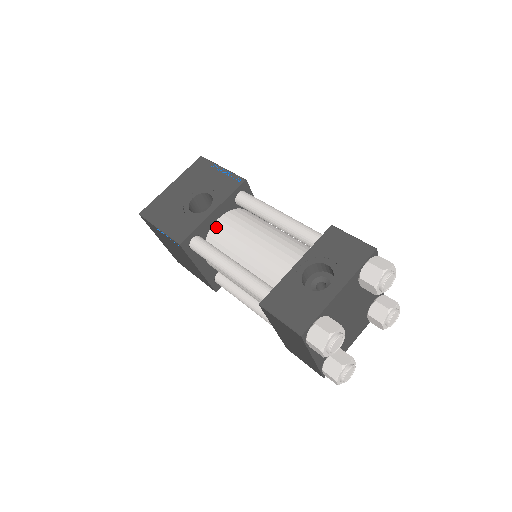
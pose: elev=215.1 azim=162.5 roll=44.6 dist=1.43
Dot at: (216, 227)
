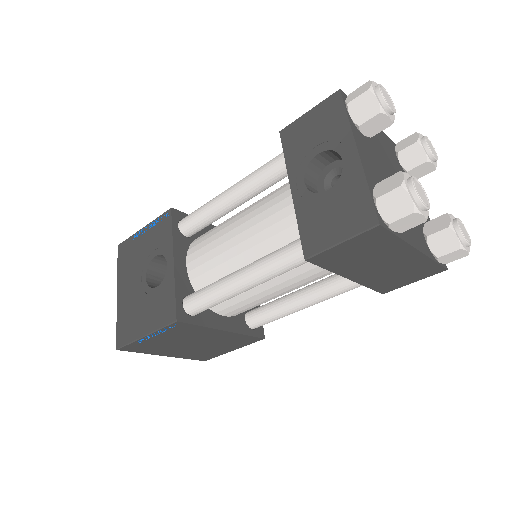
Dot at: (192, 272)
